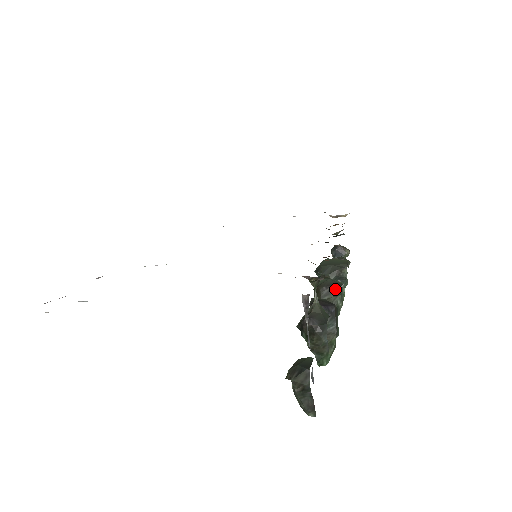
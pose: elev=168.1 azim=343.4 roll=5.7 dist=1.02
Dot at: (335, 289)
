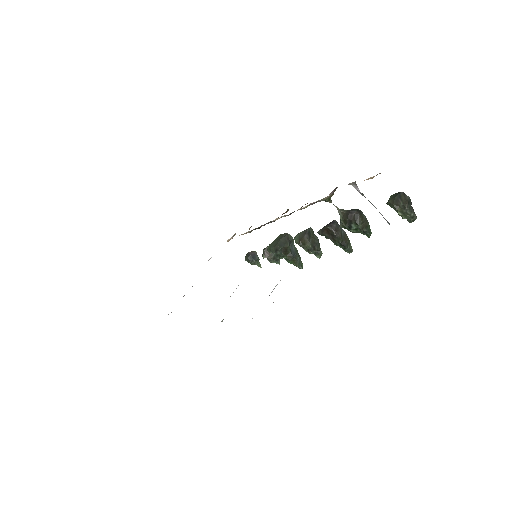
Dot at: (310, 232)
